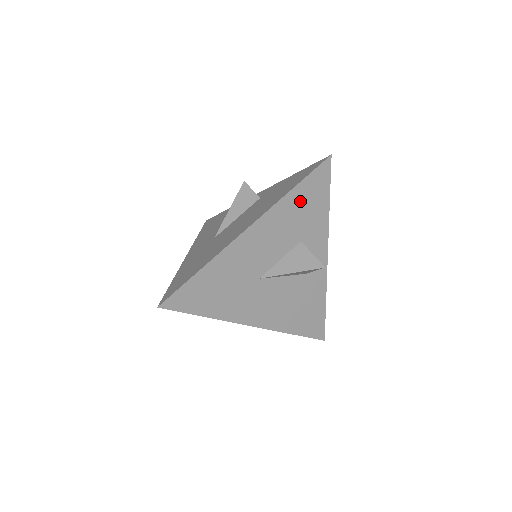
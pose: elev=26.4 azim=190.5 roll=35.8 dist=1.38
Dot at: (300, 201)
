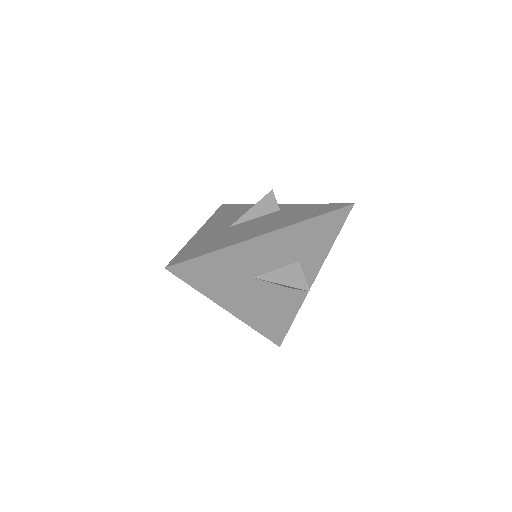
Dot at: (313, 230)
